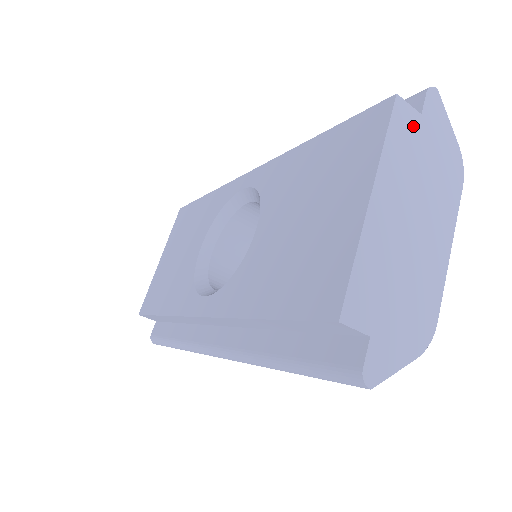
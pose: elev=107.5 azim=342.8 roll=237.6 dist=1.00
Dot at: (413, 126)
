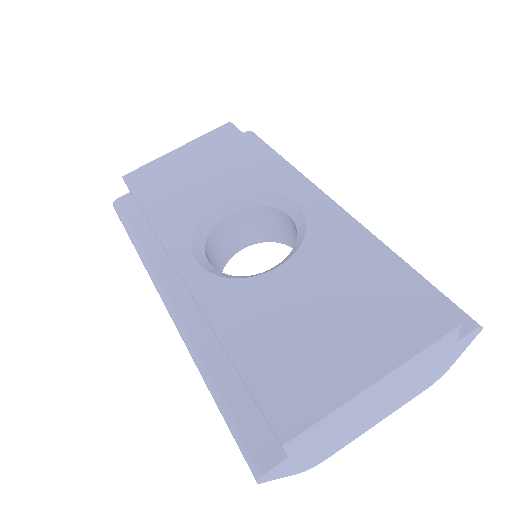
Dot at: (445, 347)
